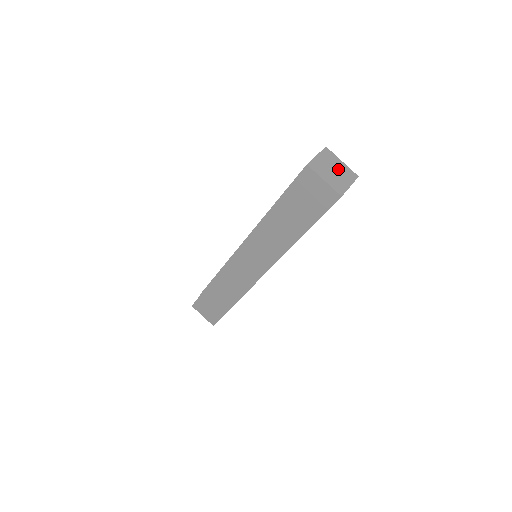
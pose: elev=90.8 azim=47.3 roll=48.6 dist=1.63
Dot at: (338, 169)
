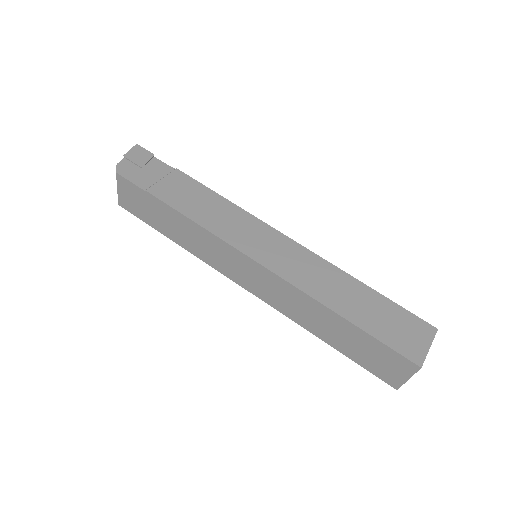
Dot at: occluded
